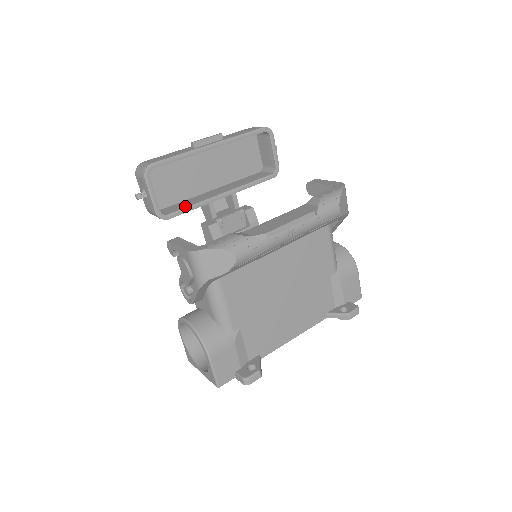
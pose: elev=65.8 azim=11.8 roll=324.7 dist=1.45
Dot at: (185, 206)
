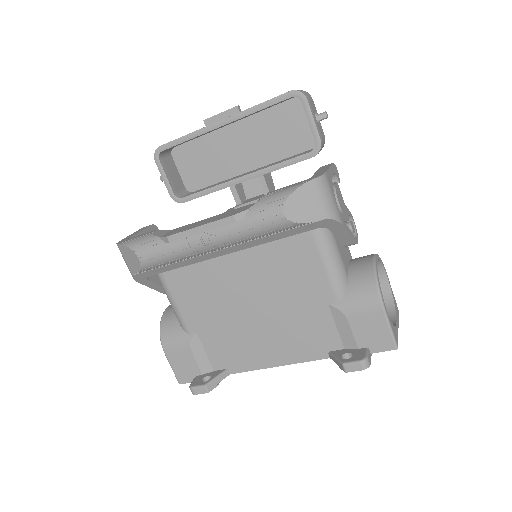
Dot at: (202, 190)
